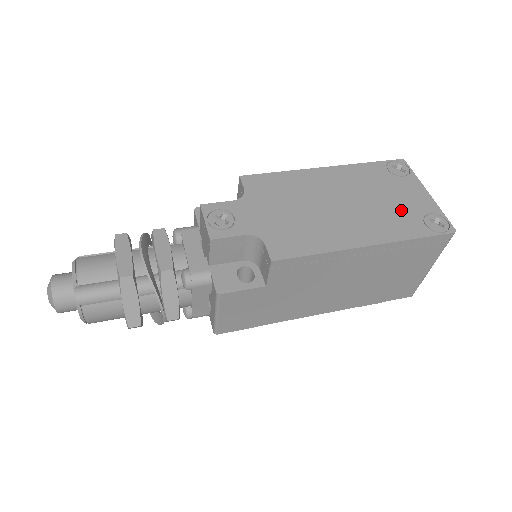
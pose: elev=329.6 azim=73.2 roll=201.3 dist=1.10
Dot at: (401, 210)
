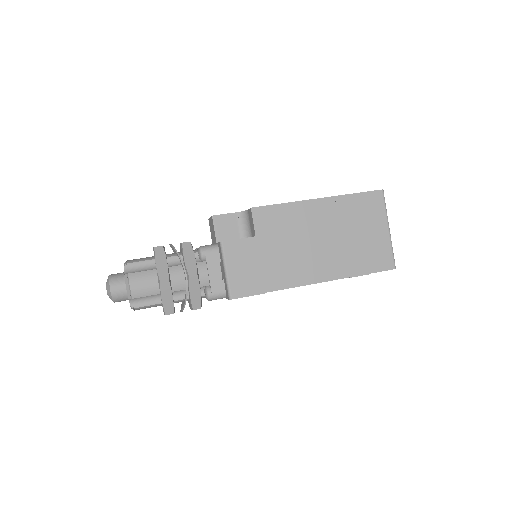
Dot at: occluded
